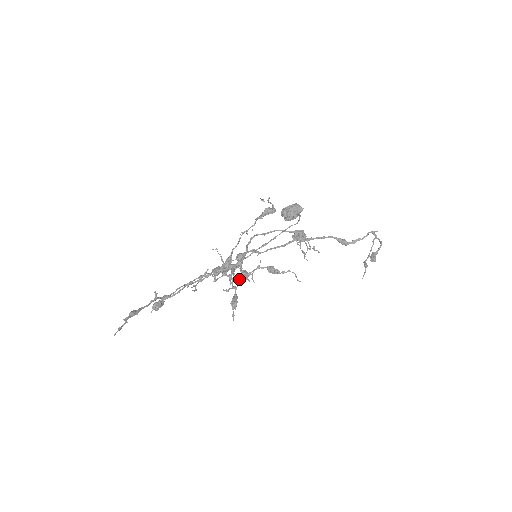
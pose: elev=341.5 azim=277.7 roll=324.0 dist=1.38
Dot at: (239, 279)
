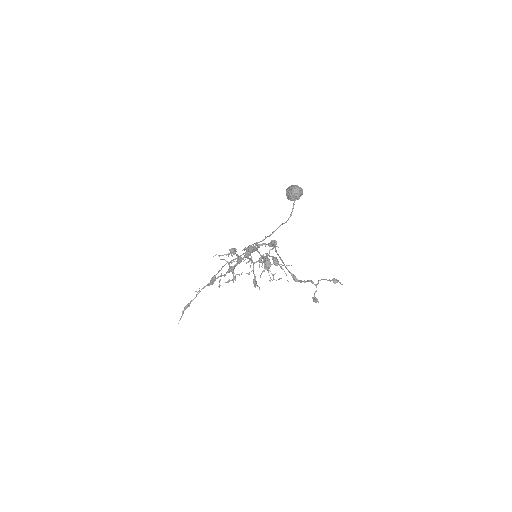
Dot at: (258, 261)
